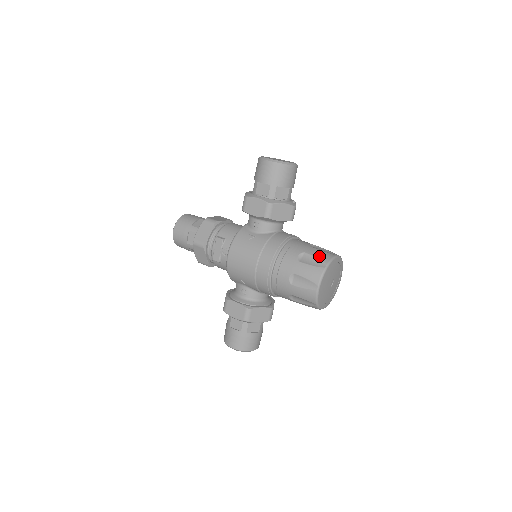
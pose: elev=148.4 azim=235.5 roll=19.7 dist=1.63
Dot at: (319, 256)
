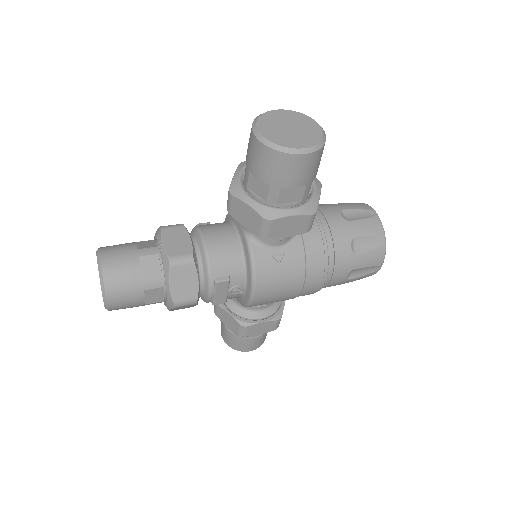
Dot at: (371, 232)
